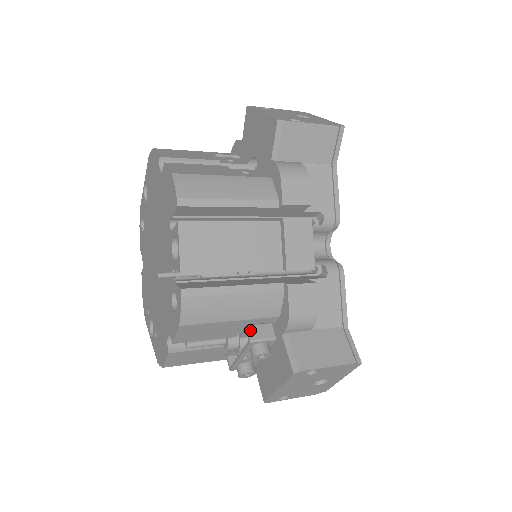
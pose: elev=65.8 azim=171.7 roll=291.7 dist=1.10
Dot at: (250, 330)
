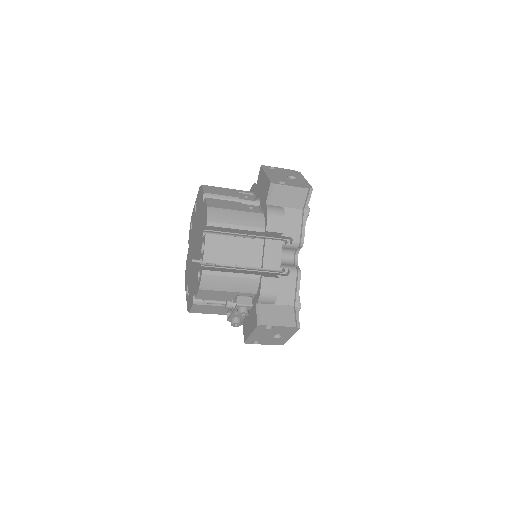
Dot at: (238, 298)
